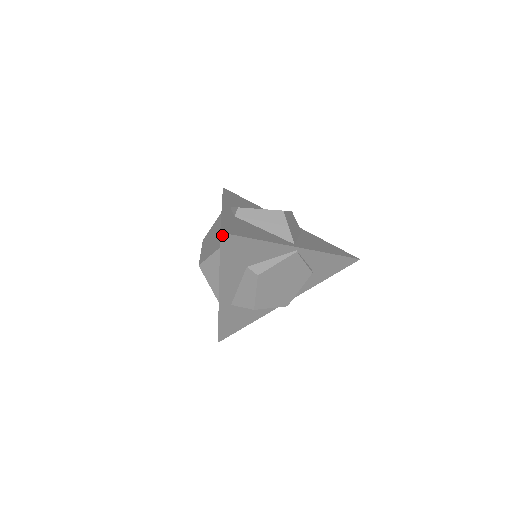
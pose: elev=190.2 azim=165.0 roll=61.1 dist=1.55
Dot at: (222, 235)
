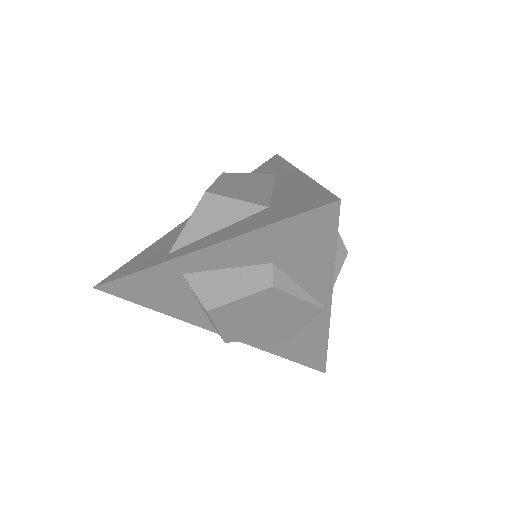
Dot at: (335, 204)
